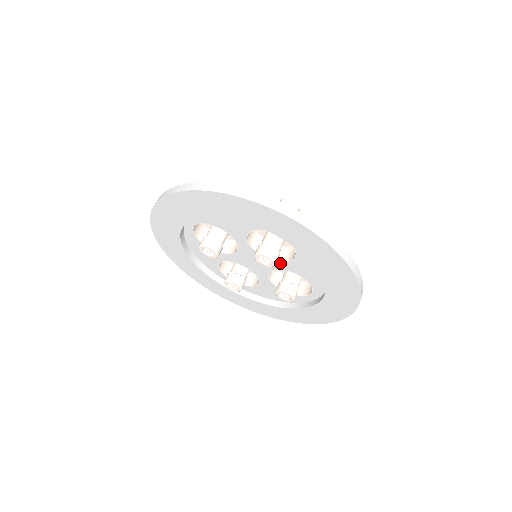
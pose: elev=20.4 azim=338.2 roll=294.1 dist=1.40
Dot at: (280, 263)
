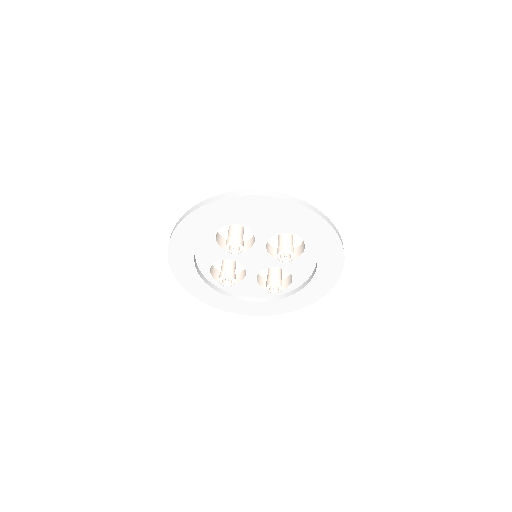
Dot at: (281, 261)
